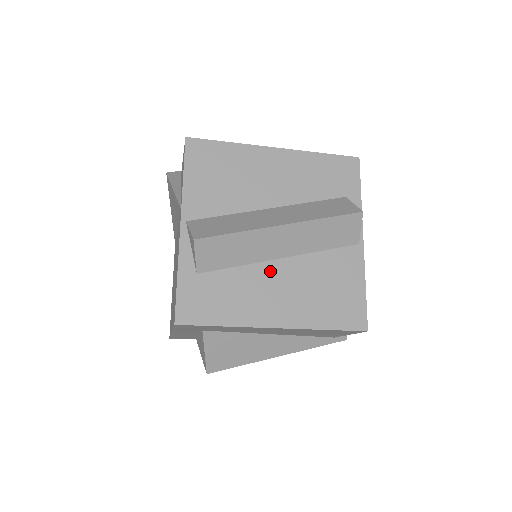
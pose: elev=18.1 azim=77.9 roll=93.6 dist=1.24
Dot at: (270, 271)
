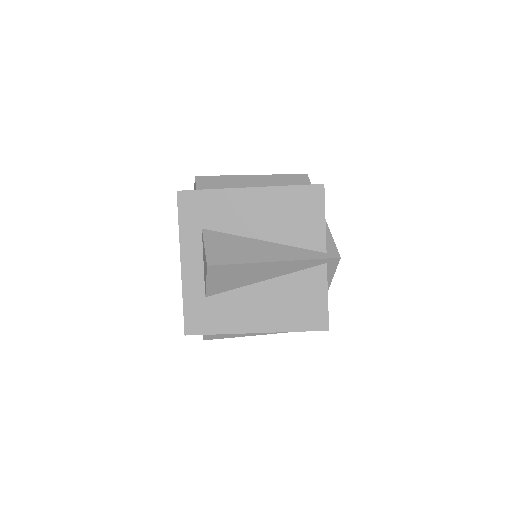
Dot at: occluded
